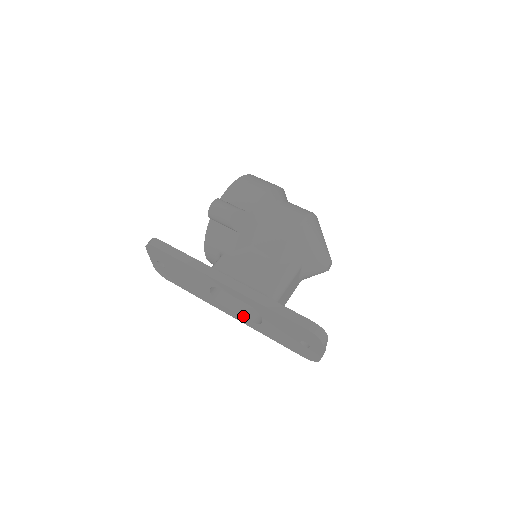
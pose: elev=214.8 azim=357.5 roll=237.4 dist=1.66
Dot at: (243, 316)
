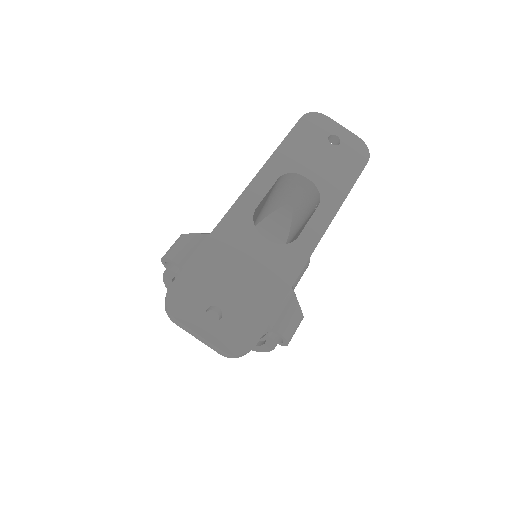
Dot at: (312, 215)
